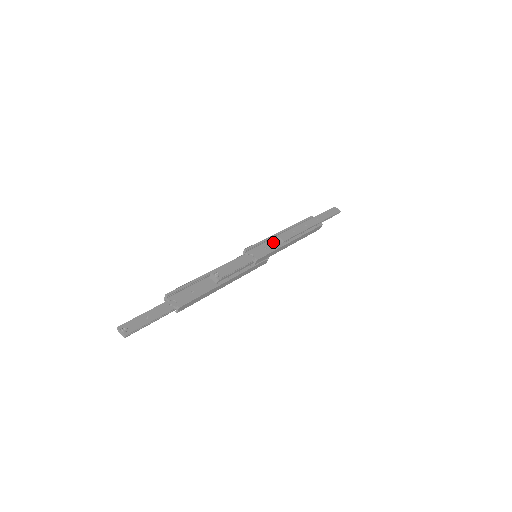
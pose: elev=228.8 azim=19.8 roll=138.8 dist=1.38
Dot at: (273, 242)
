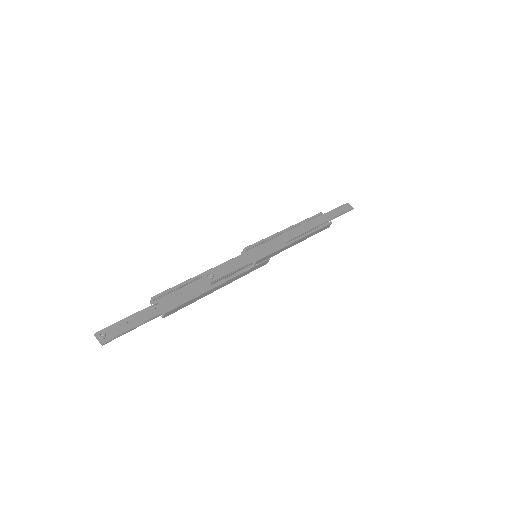
Dot at: (276, 241)
